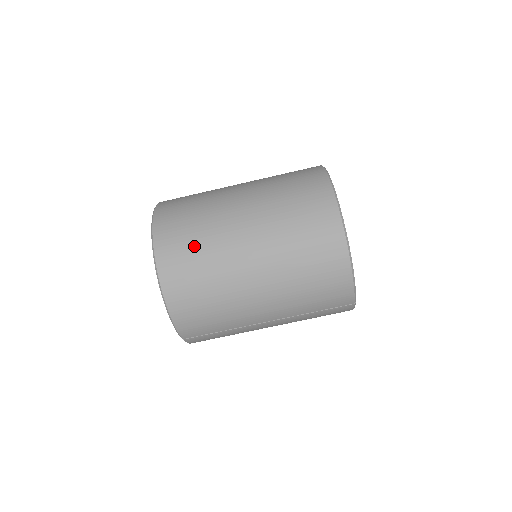
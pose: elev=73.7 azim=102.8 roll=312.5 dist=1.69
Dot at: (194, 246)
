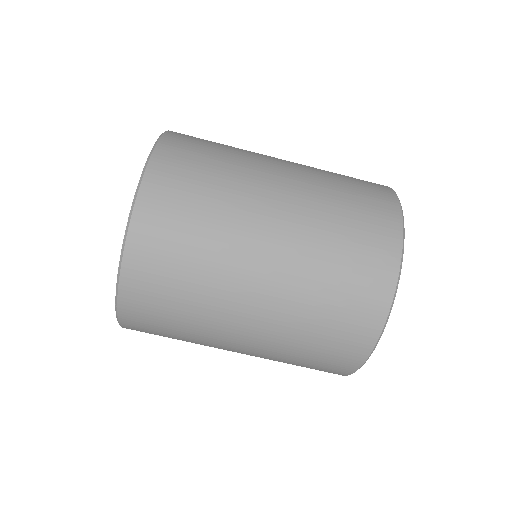
Dot at: (204, 182)
